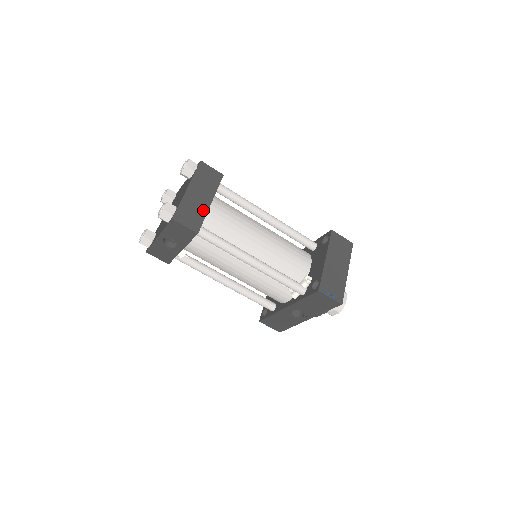
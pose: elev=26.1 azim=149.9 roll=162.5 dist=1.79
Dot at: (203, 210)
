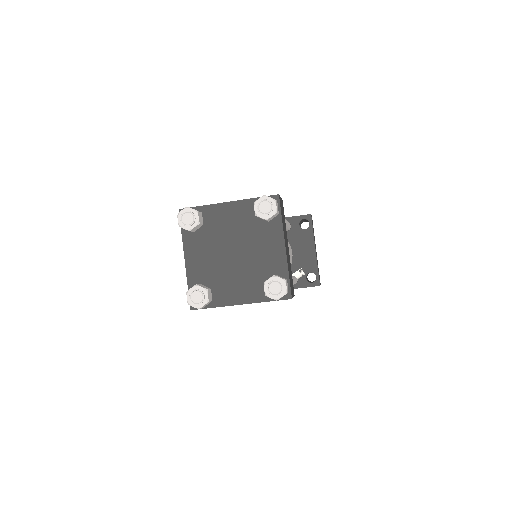
Dot at: (290, 264)
